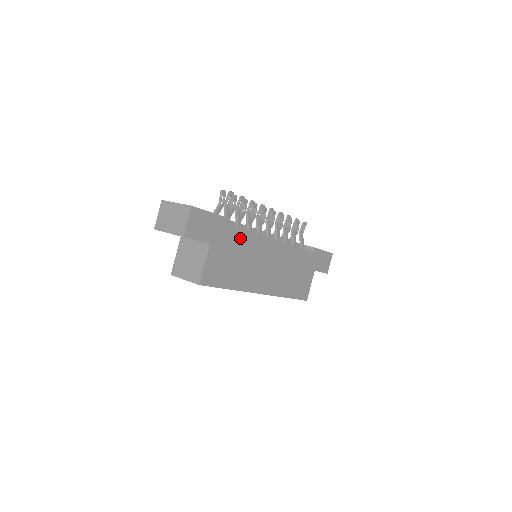
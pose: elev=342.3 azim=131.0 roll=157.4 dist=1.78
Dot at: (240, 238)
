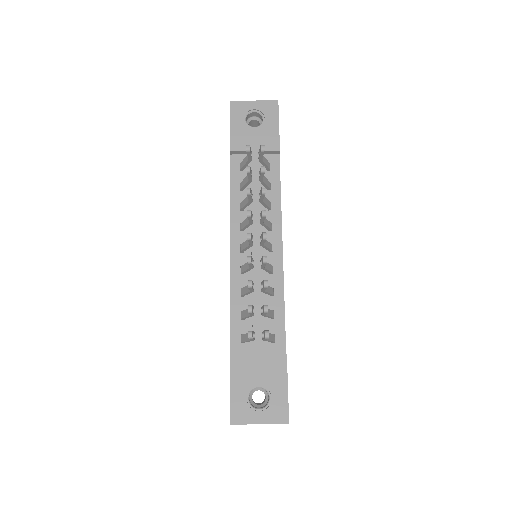
Dot at: occluded
